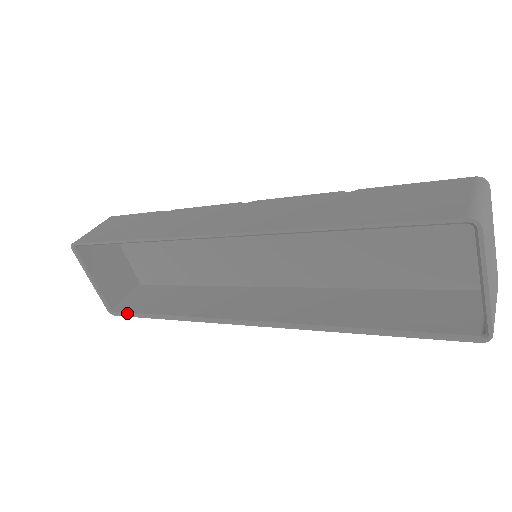
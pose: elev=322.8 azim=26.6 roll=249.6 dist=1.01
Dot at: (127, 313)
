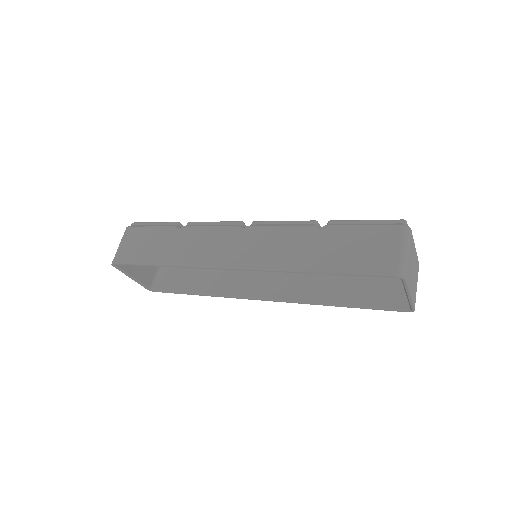
Dot at: (164, 291)
